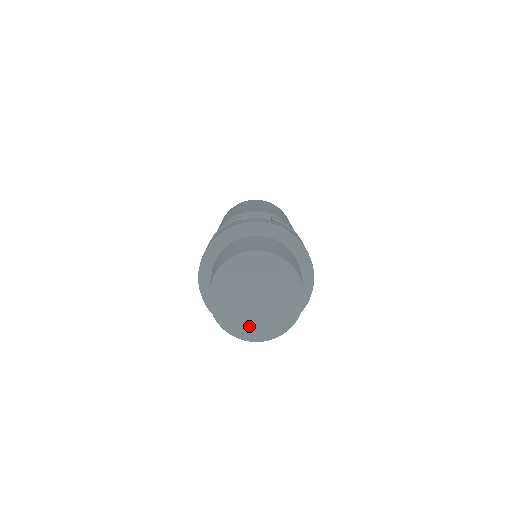
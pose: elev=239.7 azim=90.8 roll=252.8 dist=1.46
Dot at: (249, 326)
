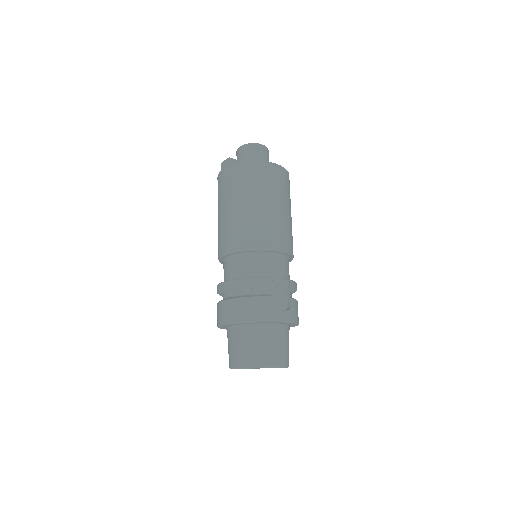
Dot at: occluded
